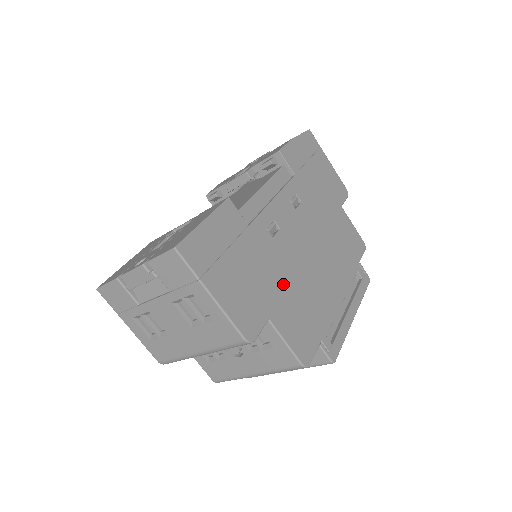
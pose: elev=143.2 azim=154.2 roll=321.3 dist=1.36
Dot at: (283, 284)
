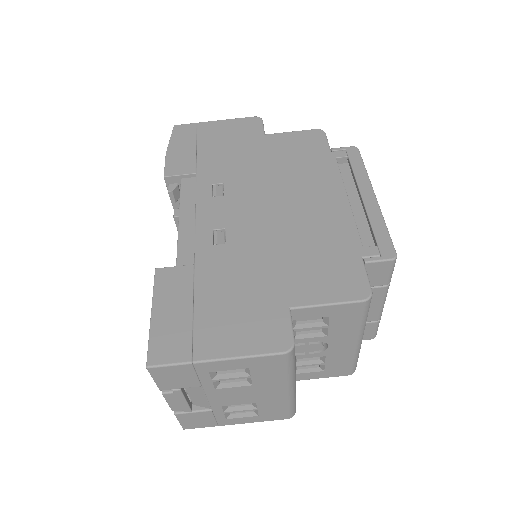
Dot at: (273, 264)
